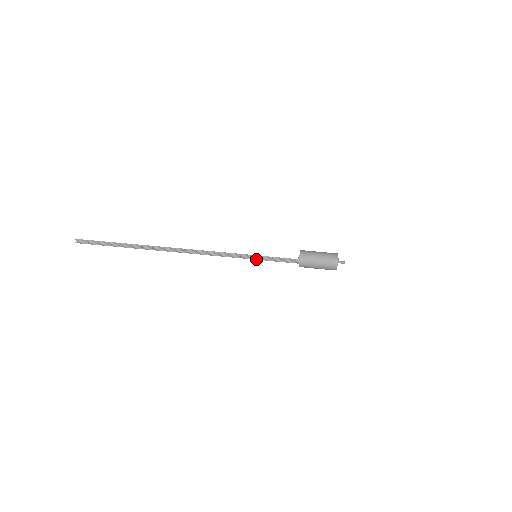
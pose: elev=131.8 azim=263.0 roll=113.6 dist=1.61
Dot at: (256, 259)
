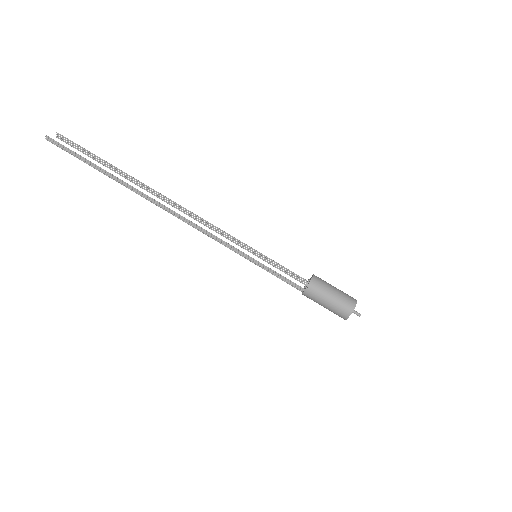
Dot at: (253, 262)
